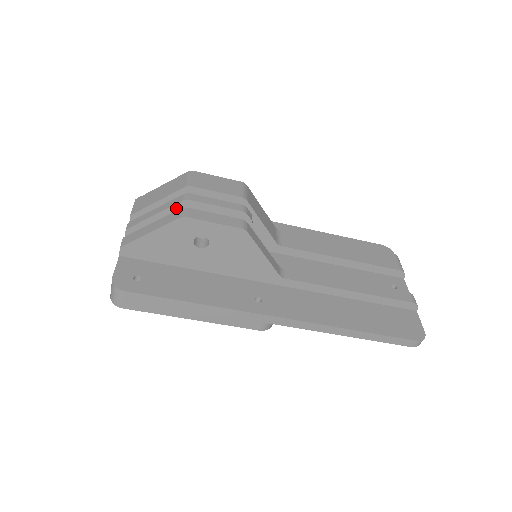
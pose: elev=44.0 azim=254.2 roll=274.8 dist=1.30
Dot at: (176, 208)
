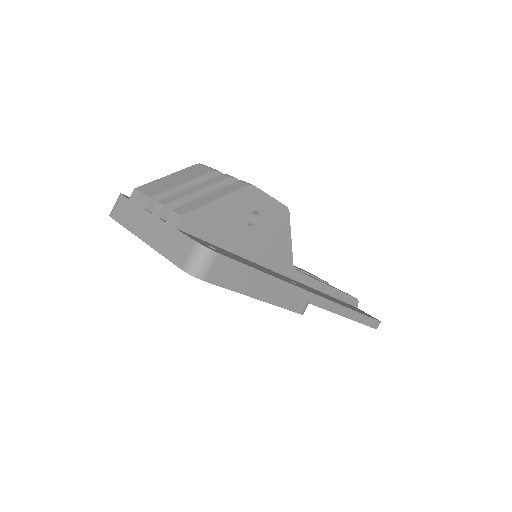
Dot at: (220, 185)
